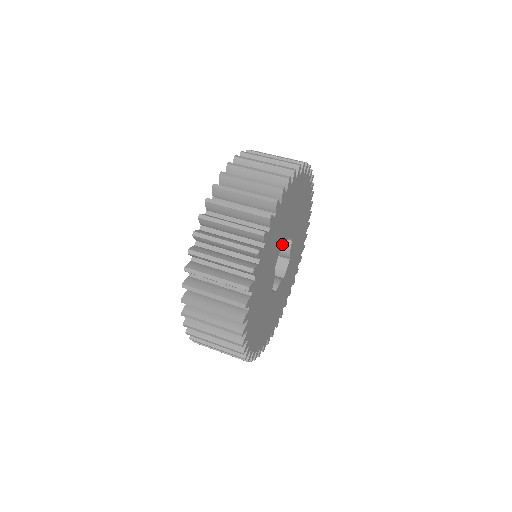
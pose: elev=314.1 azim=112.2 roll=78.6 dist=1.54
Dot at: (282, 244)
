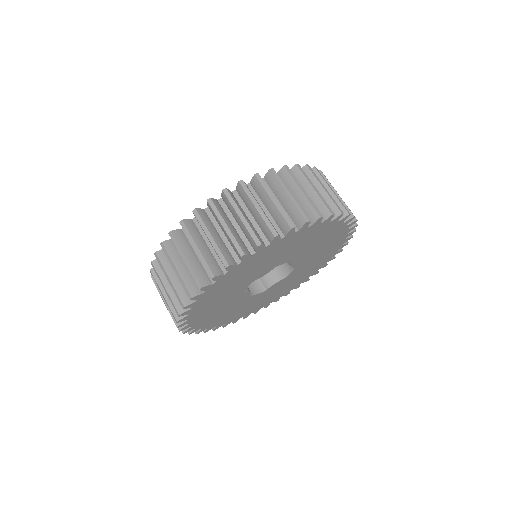
Dot at: (254, 279)
